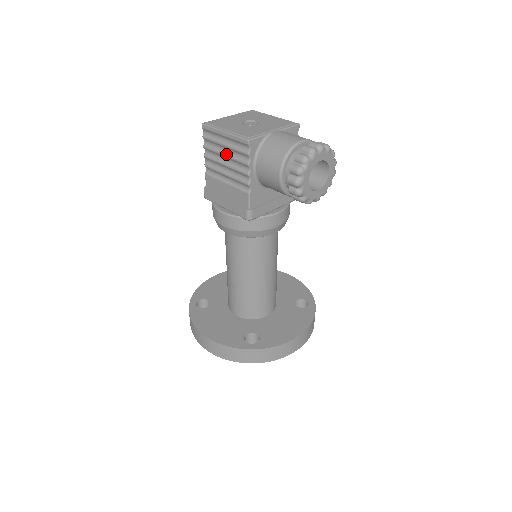
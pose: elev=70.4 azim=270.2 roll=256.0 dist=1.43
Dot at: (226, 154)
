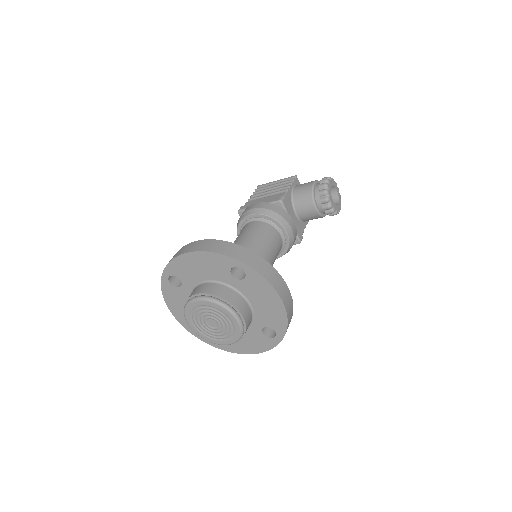
Dot at: (274, 187)
